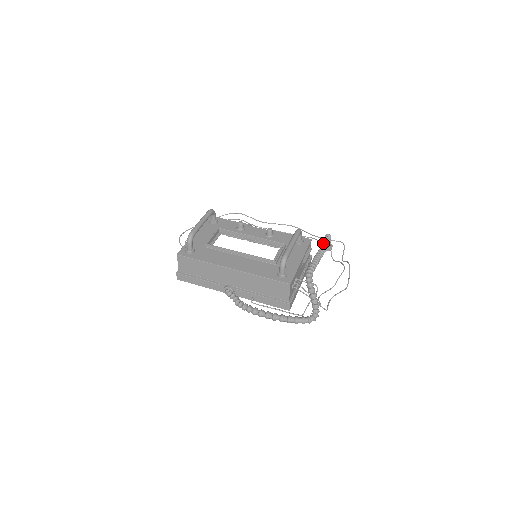
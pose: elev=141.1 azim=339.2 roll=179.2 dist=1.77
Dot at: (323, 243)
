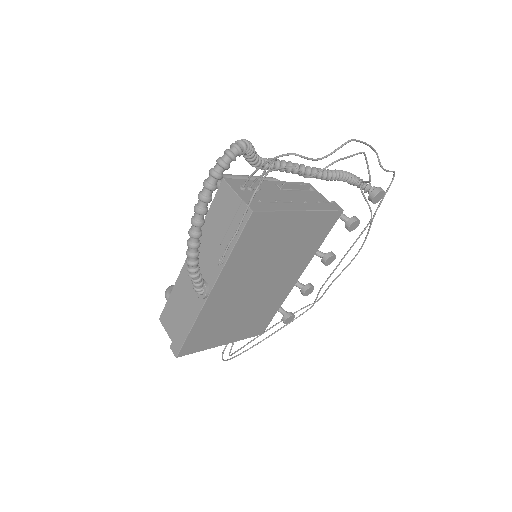
Dot at: occluded
